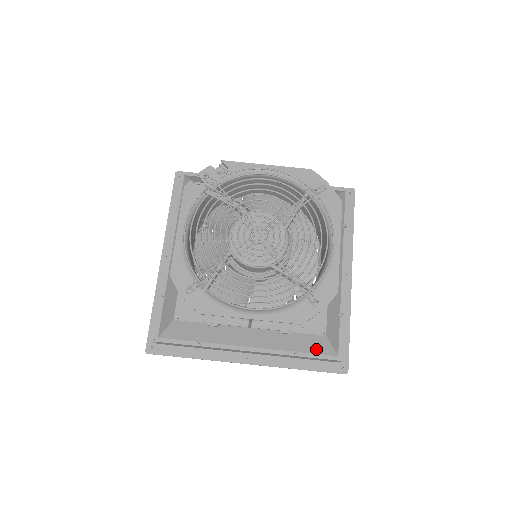
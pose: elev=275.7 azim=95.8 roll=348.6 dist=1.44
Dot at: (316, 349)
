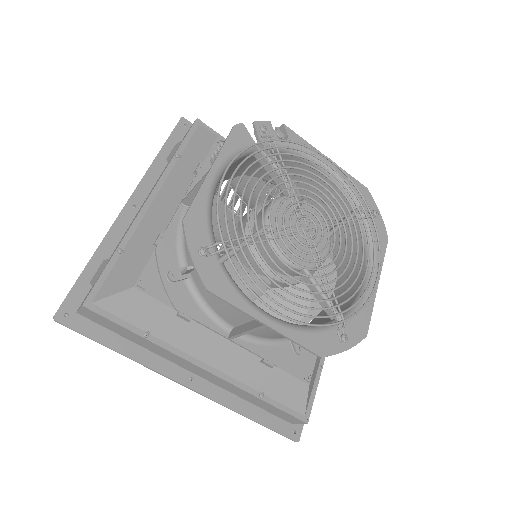
Dot at: (287, 398)
